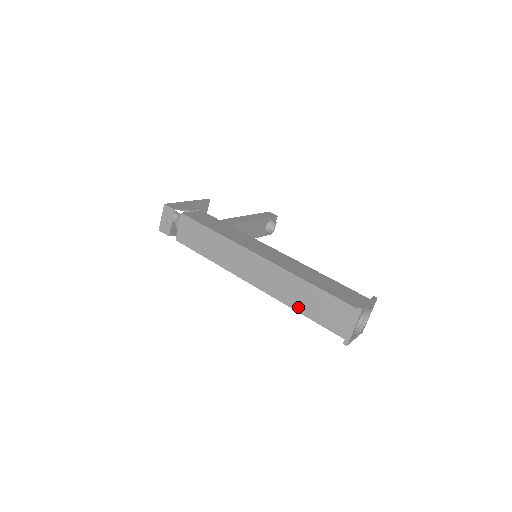
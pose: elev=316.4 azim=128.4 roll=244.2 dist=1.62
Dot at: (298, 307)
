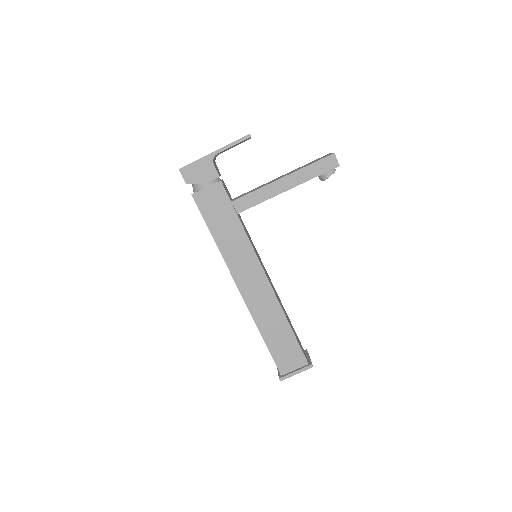
Dot at: occluded
